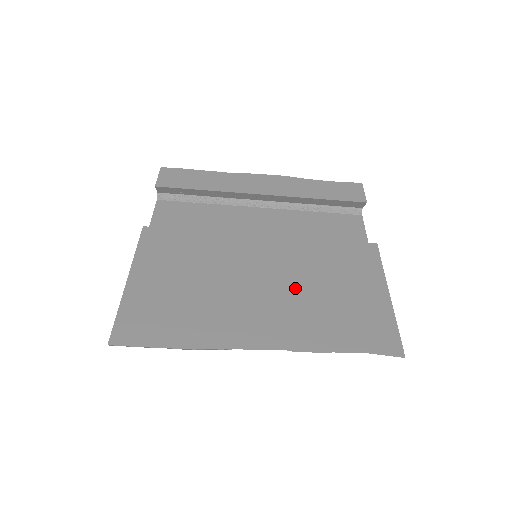
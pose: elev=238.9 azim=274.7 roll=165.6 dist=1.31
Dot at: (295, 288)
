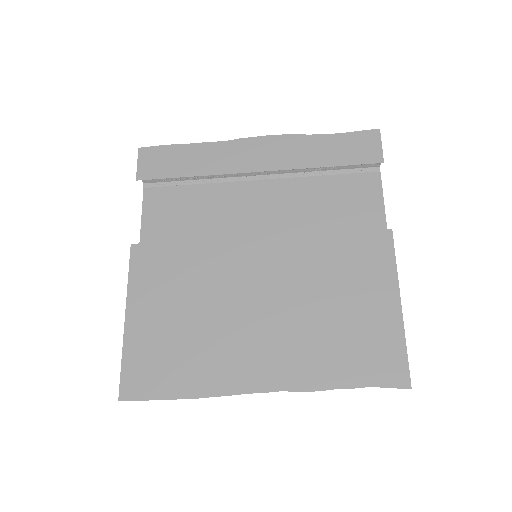
Dot at: (295, 310)
